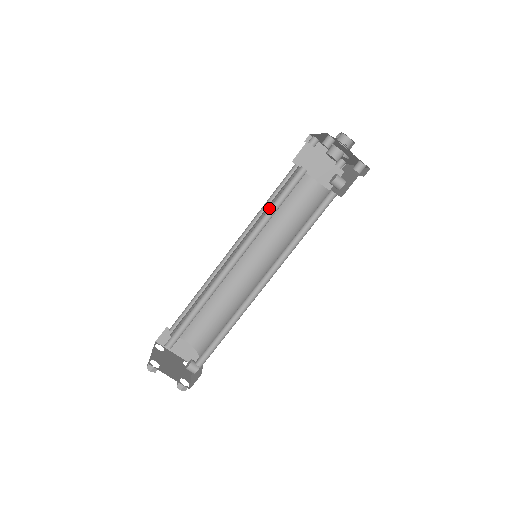
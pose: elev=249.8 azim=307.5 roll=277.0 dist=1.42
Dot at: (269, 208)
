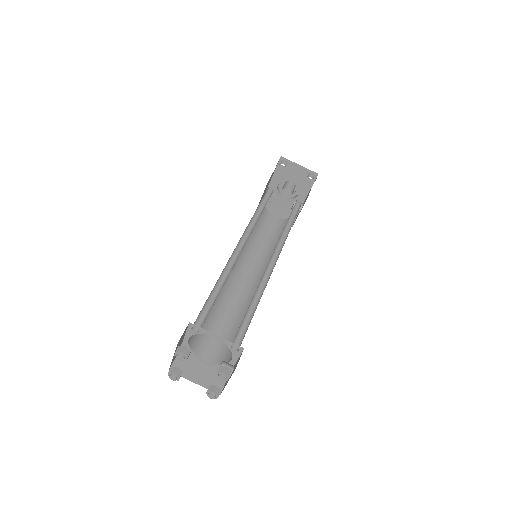
Dot at: (256, 211)
